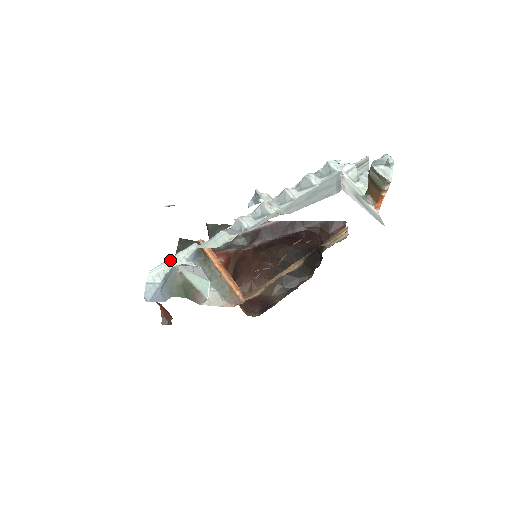
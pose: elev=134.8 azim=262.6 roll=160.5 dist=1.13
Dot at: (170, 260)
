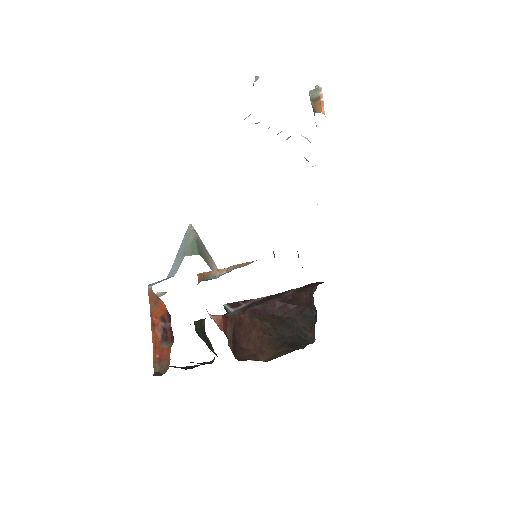
Dot at: occluded
